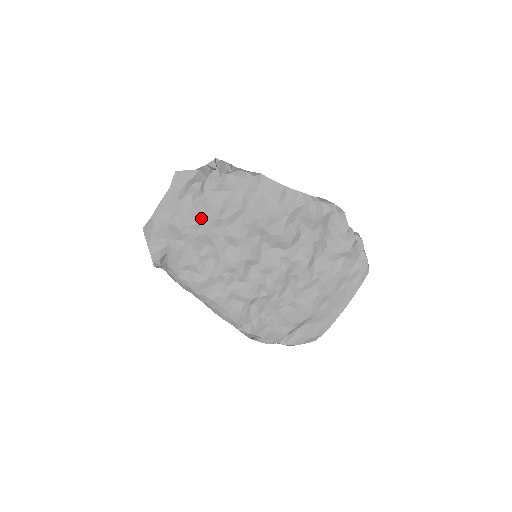
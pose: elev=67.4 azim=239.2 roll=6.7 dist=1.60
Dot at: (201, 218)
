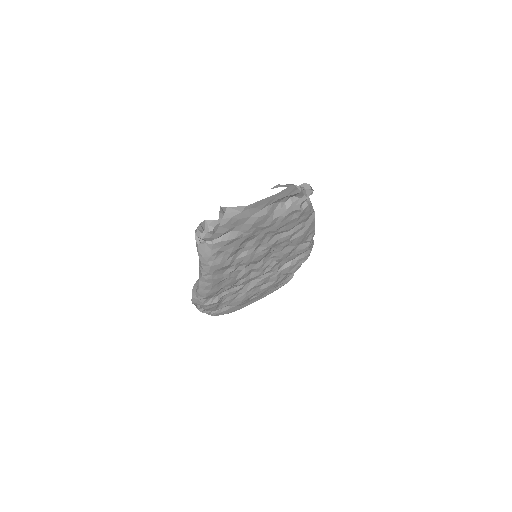
Dot at: (270, 225)
